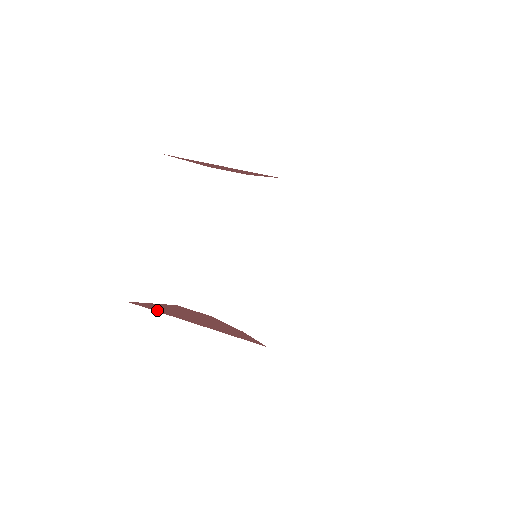
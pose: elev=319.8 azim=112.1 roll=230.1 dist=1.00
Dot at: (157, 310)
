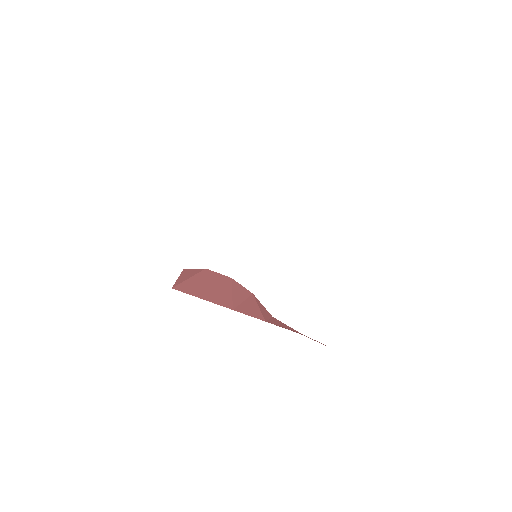
Dot at: (192, 293)
